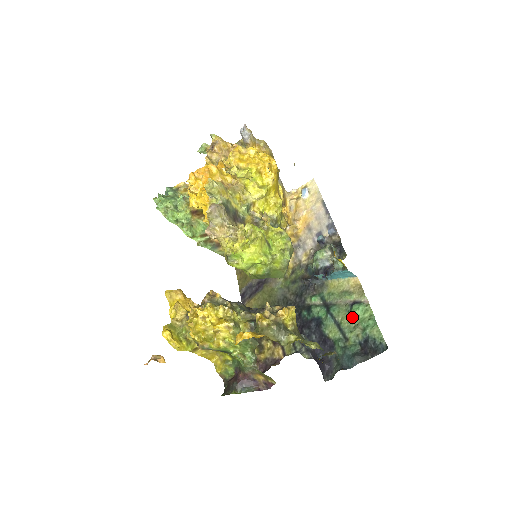
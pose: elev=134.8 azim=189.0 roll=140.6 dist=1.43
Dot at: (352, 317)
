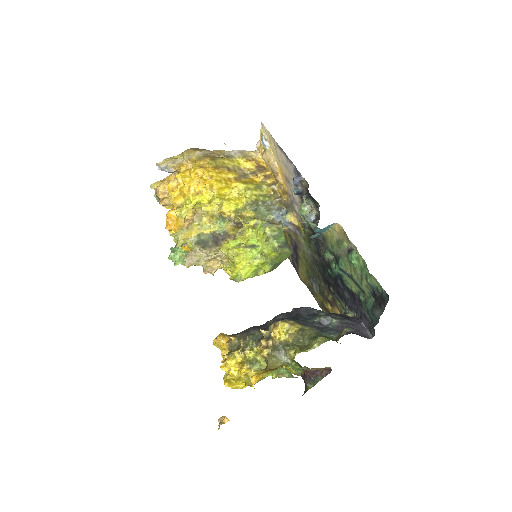
Dot at: (354, 268)
